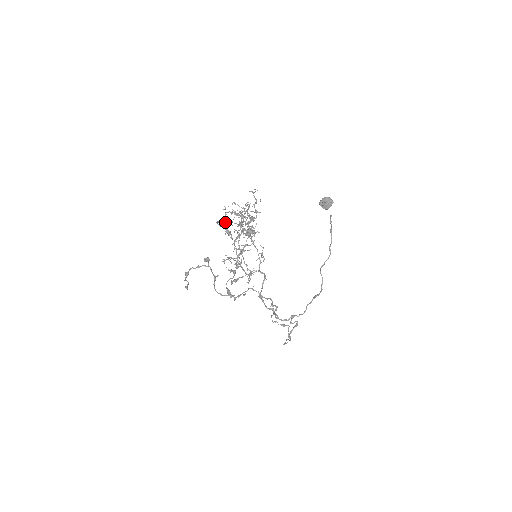
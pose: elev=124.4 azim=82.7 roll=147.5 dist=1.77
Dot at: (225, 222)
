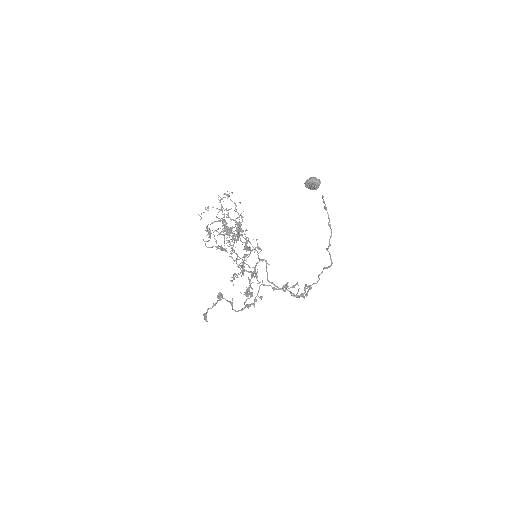
Dot at: occluded
